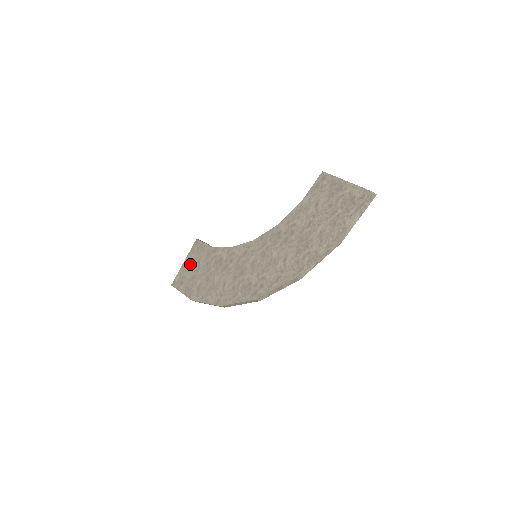
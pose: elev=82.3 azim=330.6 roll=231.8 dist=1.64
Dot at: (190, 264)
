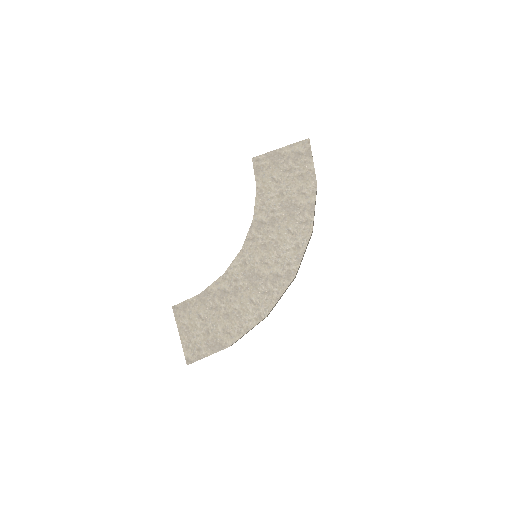
Dot at: (190, 329)
